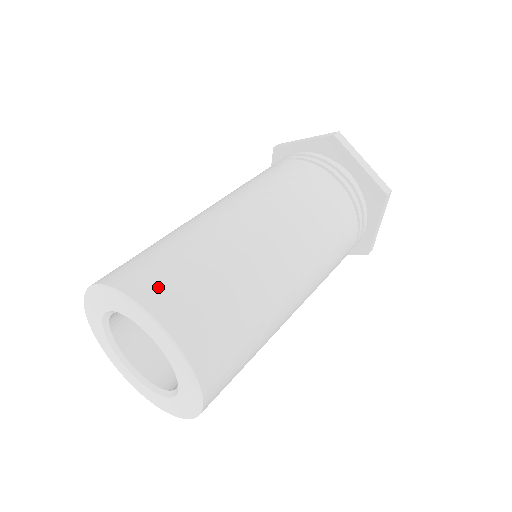
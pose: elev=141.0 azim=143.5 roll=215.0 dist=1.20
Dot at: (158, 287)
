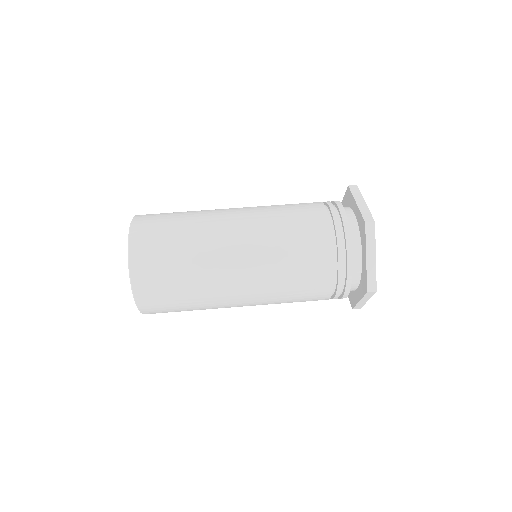
Dot at: (145, 251)
